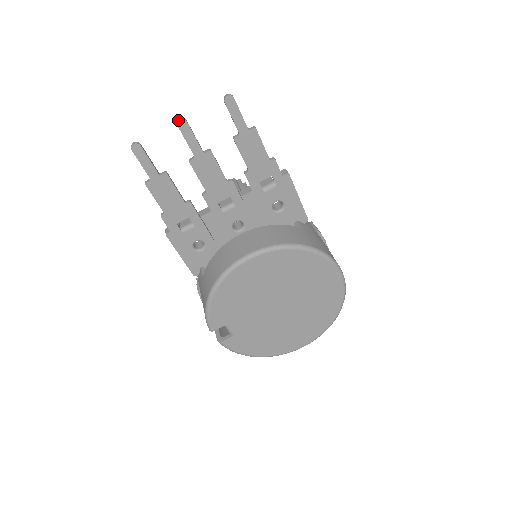
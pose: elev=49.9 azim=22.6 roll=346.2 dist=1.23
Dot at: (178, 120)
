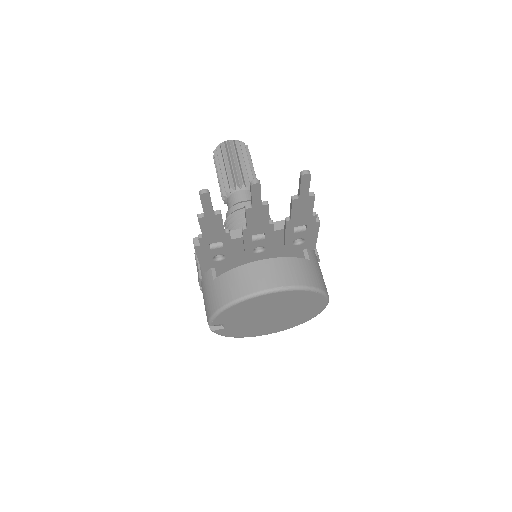
Dot at: (253, 182)
